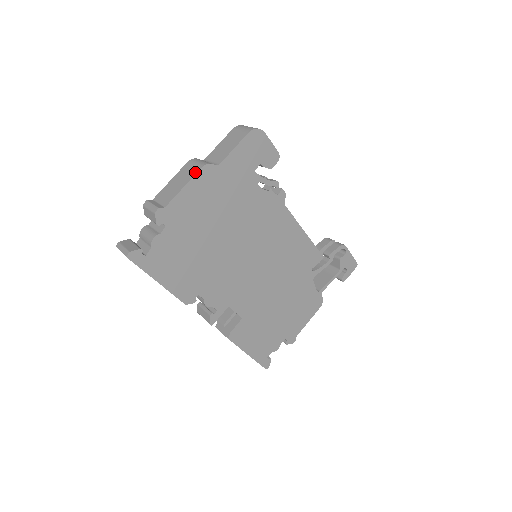
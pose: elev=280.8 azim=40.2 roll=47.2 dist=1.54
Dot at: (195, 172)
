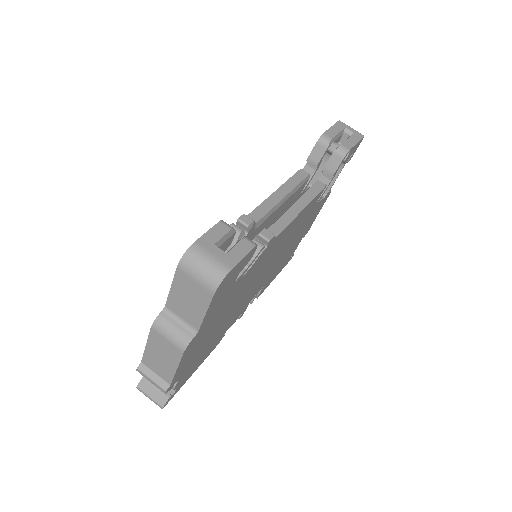
Dot at: (178, 356)
